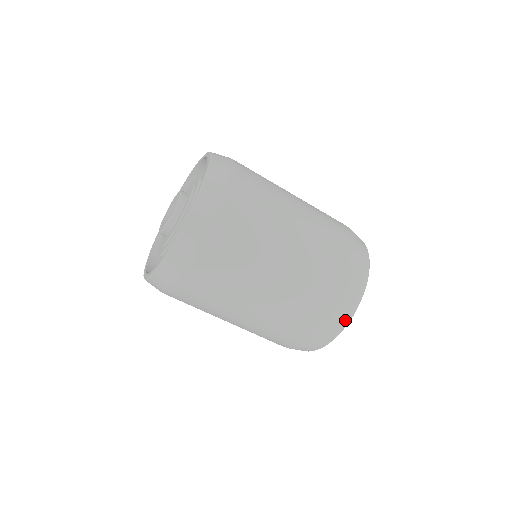
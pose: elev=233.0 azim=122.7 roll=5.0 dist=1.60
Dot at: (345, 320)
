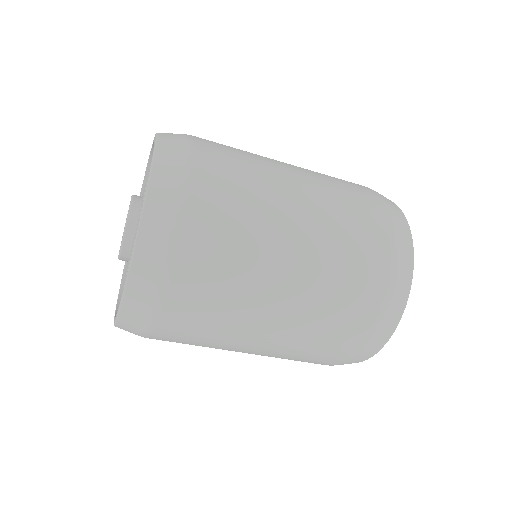
Dot at: occluded
